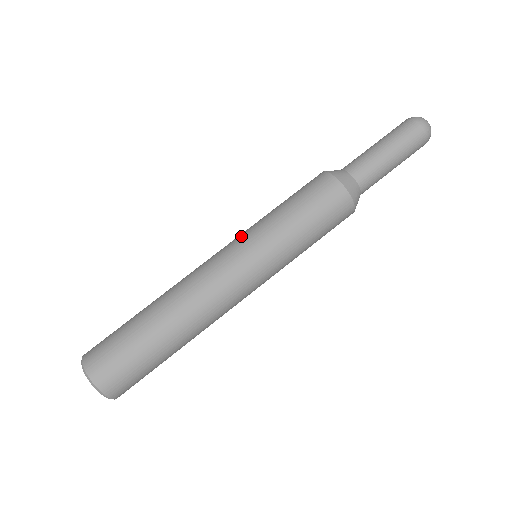
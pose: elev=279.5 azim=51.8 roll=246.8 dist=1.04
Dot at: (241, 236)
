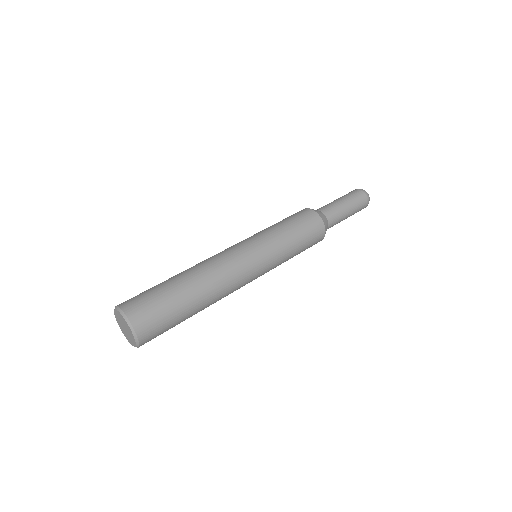
Dot at: occluded
